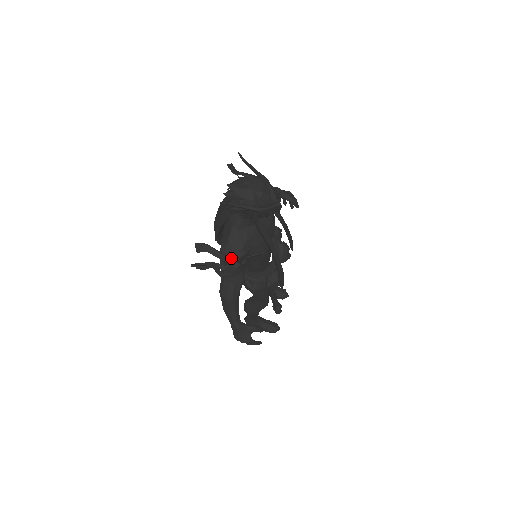
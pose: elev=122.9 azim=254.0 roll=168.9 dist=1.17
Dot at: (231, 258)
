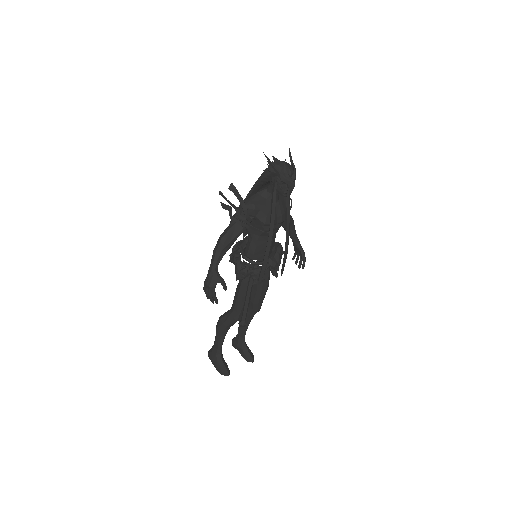
Dot at: (245, 206)
